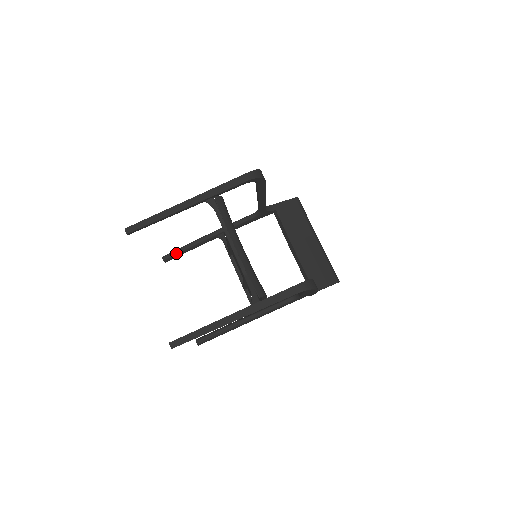
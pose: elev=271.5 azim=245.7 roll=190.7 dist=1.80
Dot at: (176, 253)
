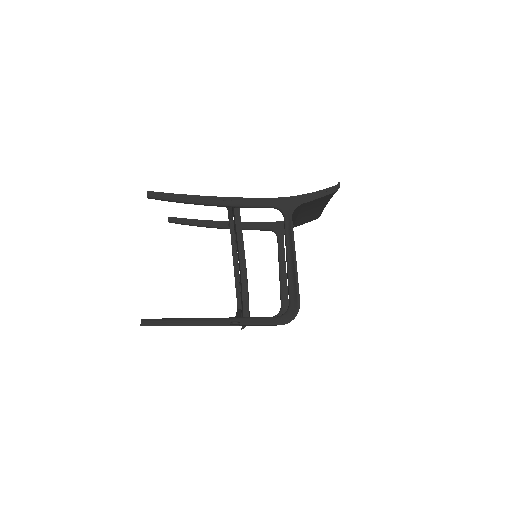
Dot at: occluded
